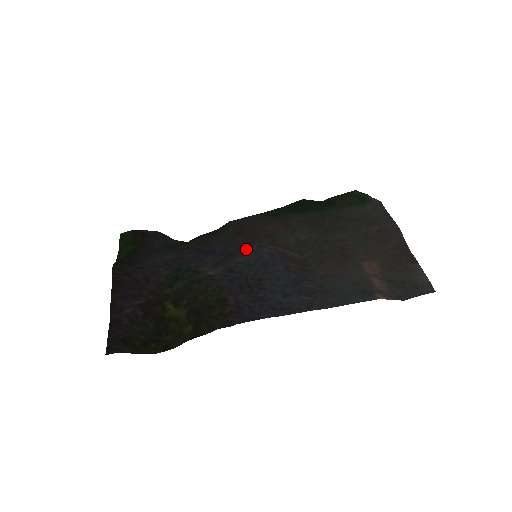
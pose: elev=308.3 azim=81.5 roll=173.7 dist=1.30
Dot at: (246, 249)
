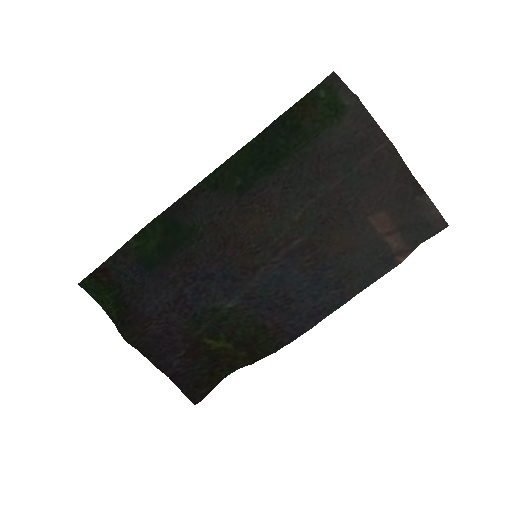
Dot at: (252, 273)
